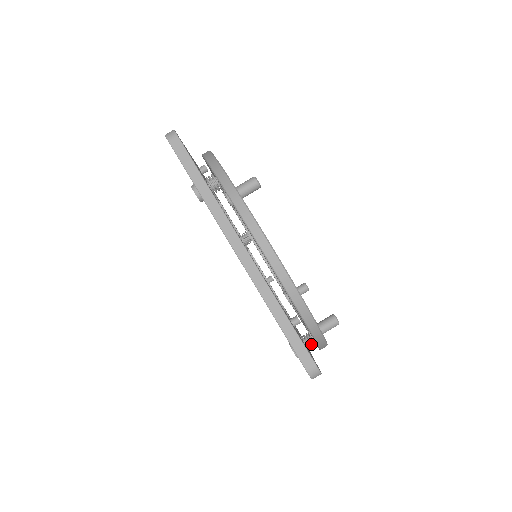
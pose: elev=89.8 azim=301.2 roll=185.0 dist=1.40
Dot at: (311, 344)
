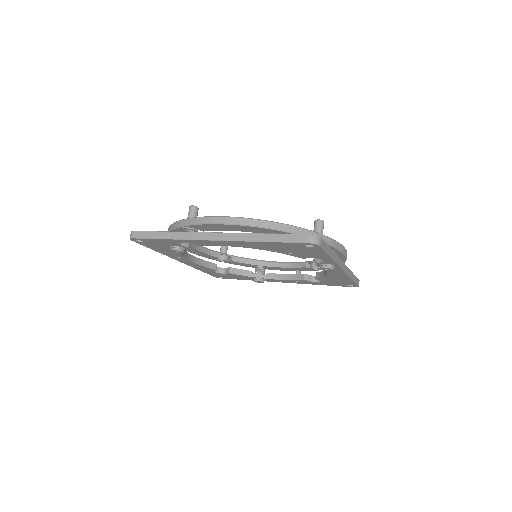
Dot at: occluded
